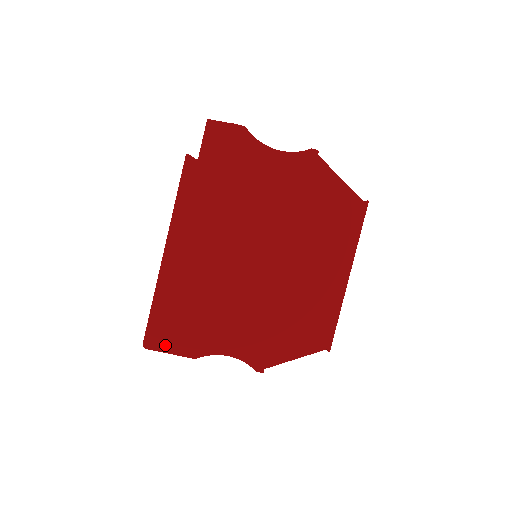
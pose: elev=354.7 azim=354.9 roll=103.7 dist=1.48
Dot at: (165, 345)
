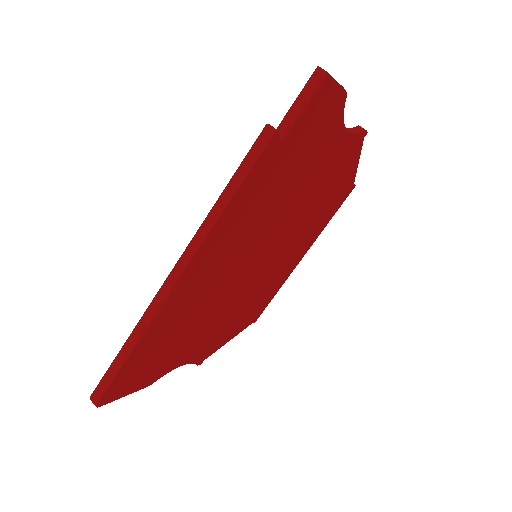
Dot at: (124, 391)
